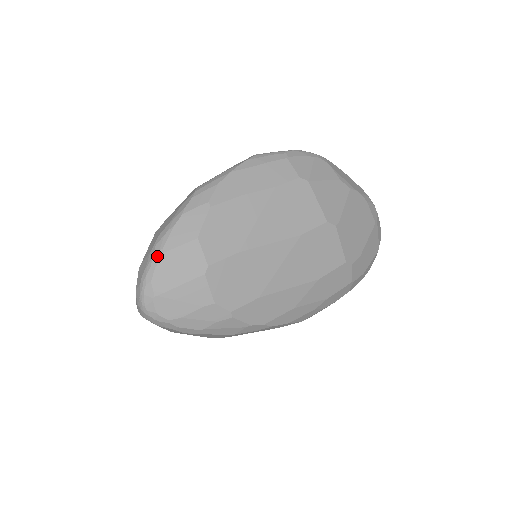
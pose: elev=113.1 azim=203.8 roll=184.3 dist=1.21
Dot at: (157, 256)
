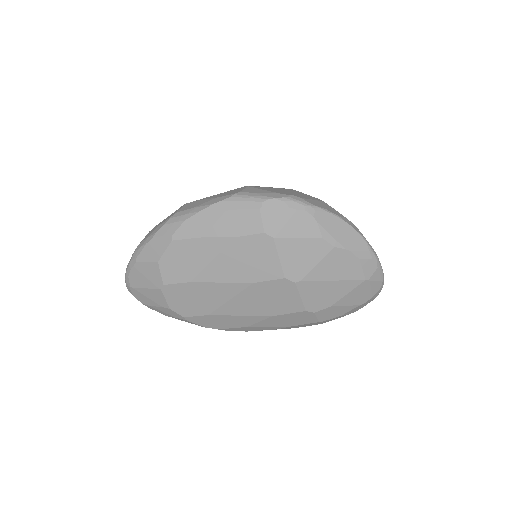
Dot at: (133, 262)
